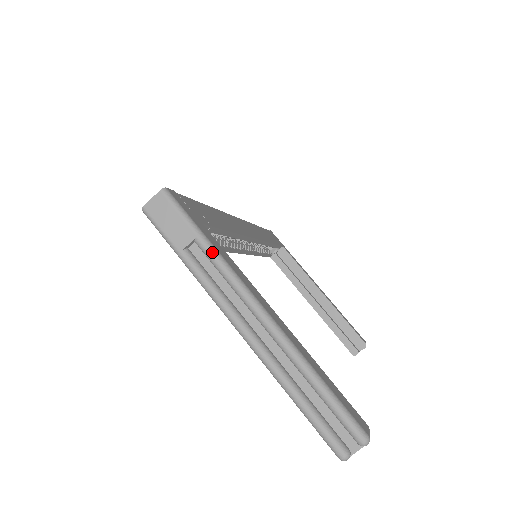
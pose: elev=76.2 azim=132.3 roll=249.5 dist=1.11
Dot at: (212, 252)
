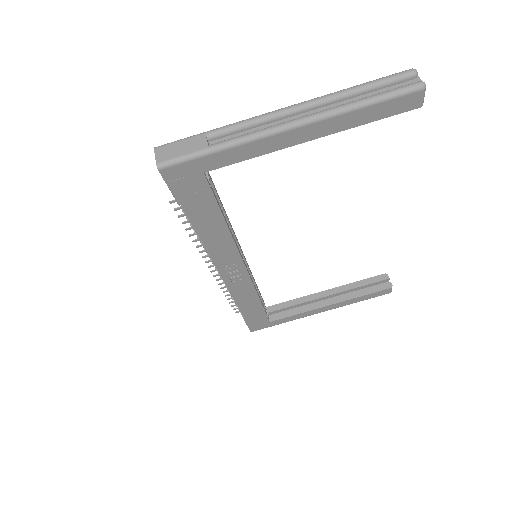
Dot at: (223, 127)
